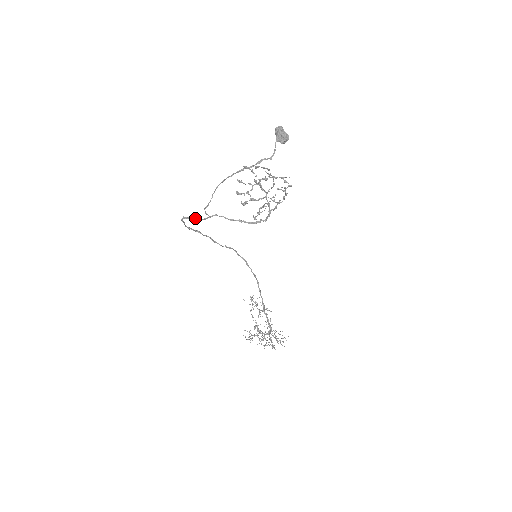
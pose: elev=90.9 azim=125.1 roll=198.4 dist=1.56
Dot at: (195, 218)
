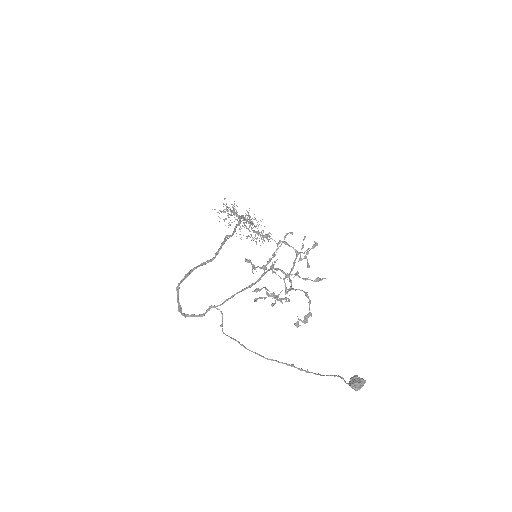
Dot at: (201, 315)
